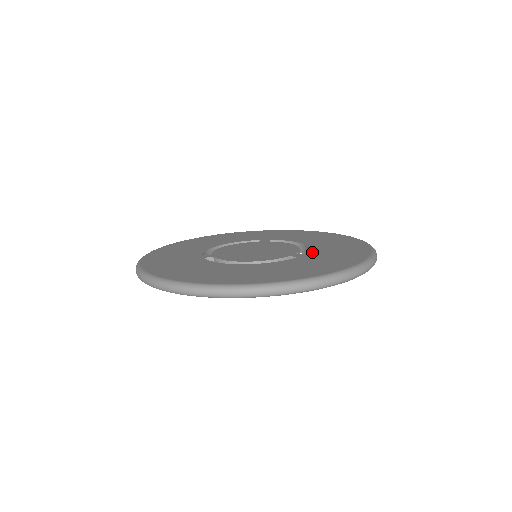
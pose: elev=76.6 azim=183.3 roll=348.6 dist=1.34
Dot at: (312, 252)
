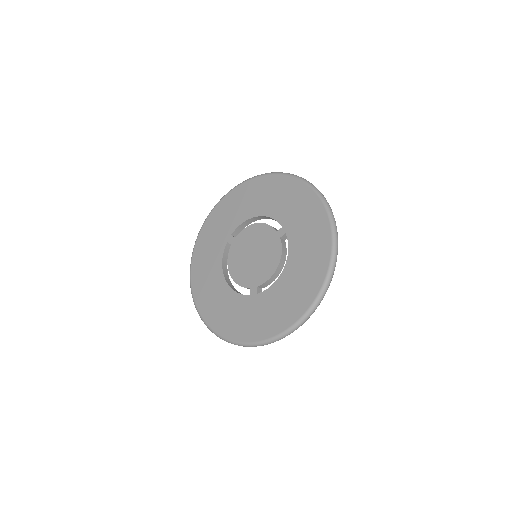
Dot at: (263, 295)
